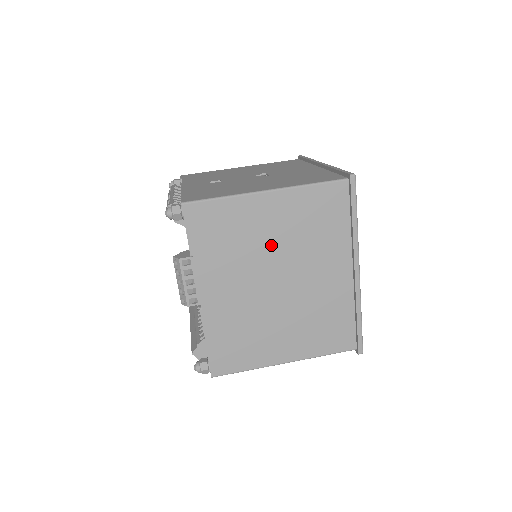
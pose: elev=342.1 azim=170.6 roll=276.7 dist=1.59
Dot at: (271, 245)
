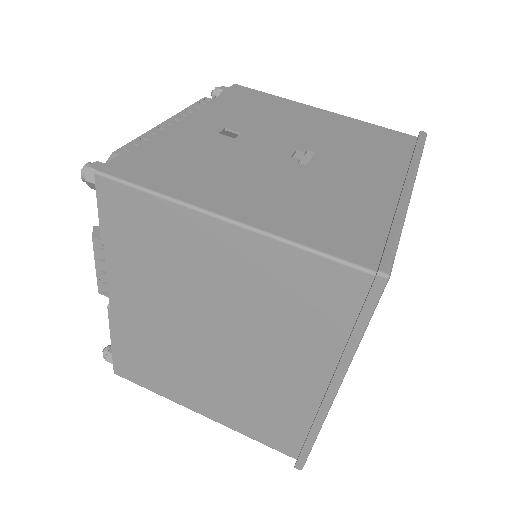
Dot at: (213, 292)
